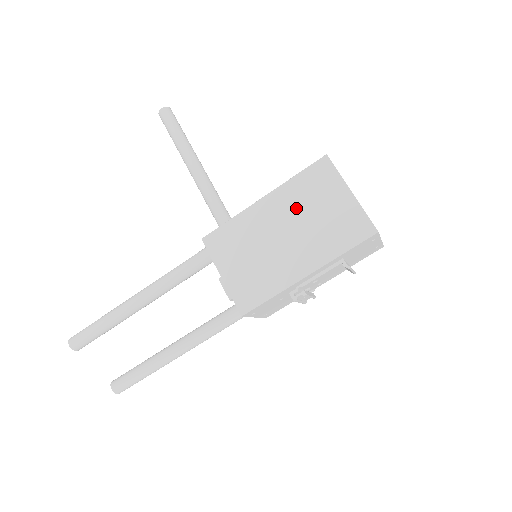
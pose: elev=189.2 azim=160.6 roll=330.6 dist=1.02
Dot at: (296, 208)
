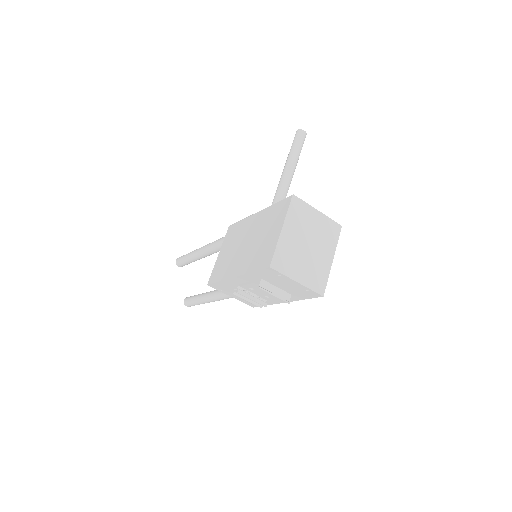
Dot at: (261, 227)
